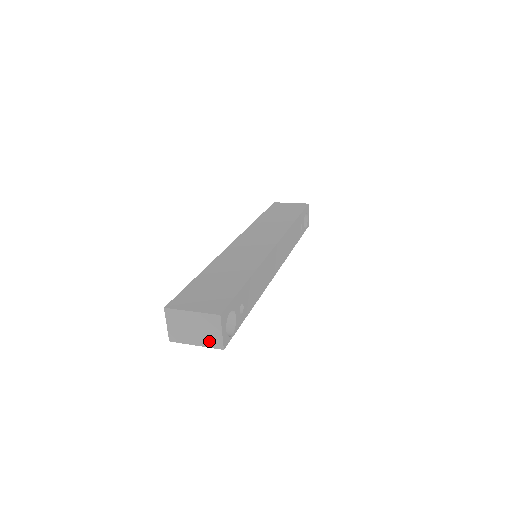
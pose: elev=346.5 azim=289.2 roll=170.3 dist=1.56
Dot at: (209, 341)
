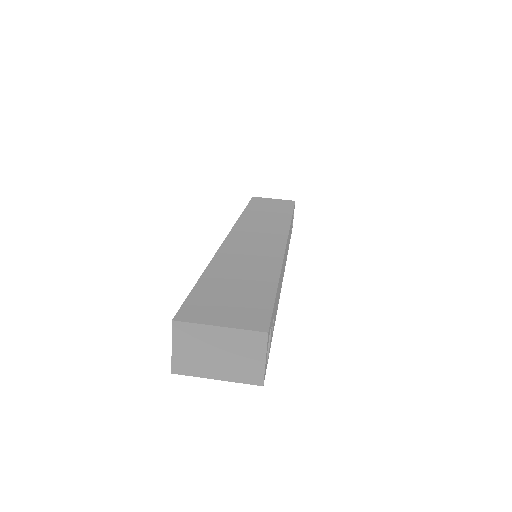
Dot at: (241, 373)
